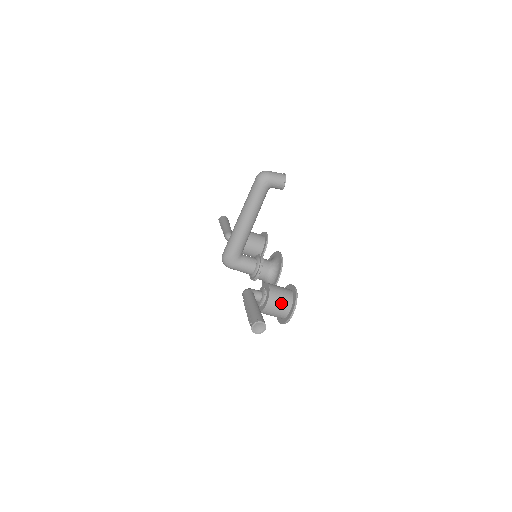
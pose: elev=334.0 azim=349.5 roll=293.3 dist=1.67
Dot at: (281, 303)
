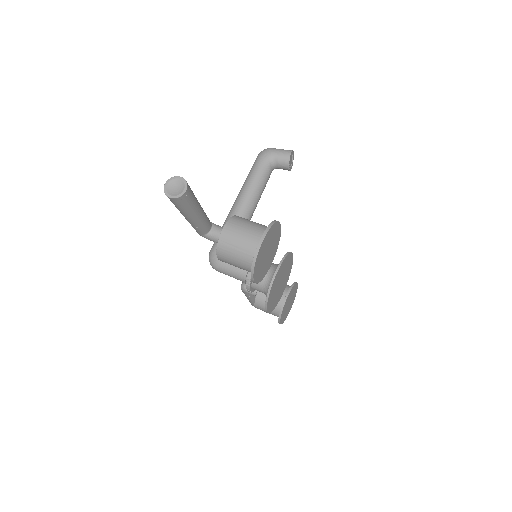
Dot at: (248, 228)
